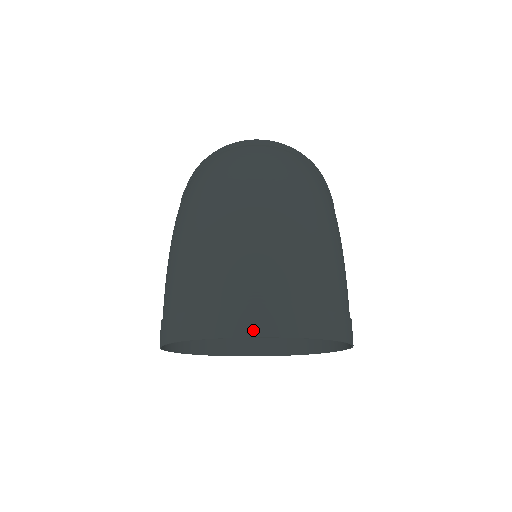
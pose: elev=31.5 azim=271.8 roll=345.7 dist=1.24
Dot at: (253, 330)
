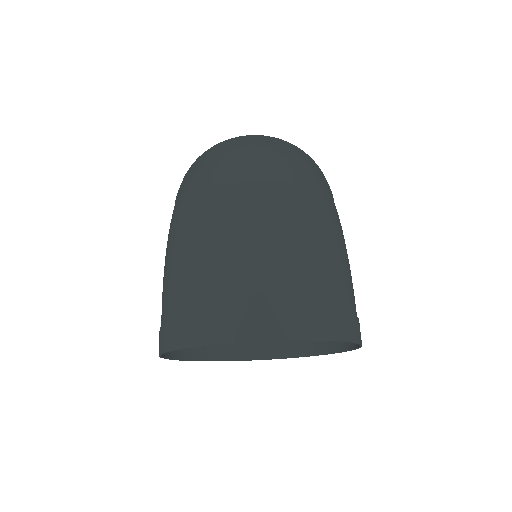
Dot at: (258, 334)
